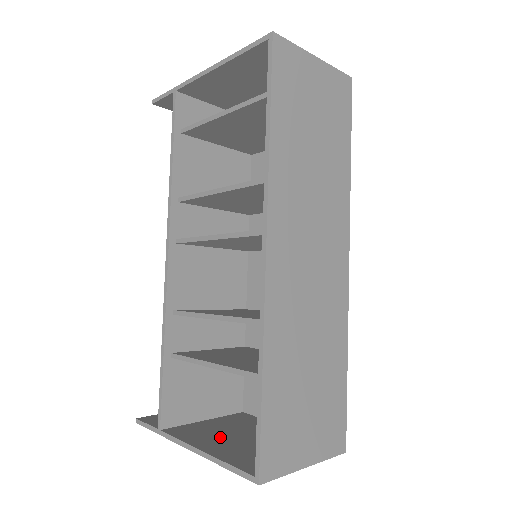
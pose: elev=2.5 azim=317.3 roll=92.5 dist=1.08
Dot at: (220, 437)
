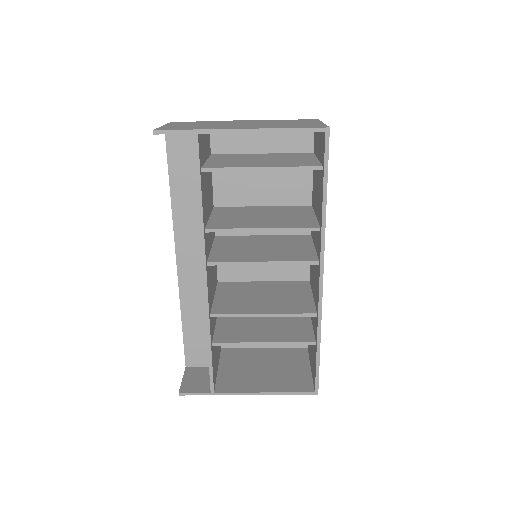
Dot at: (253, 377)
